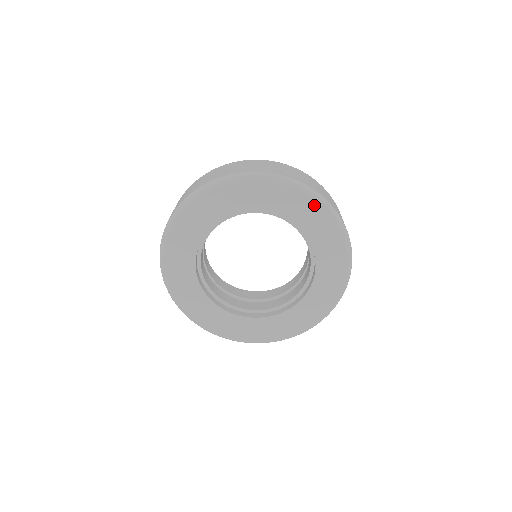
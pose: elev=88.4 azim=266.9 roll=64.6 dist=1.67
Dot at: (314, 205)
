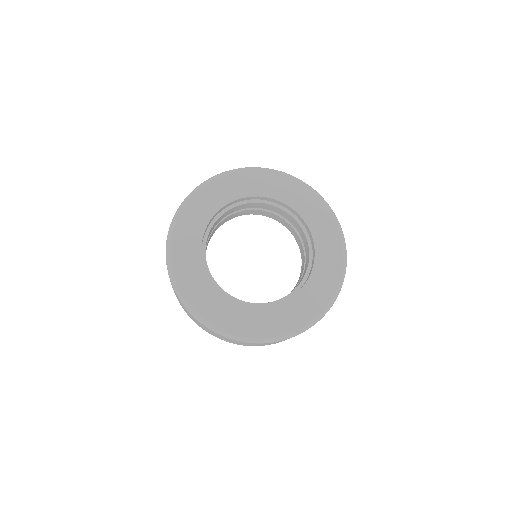
Dot at: (289, 181)
